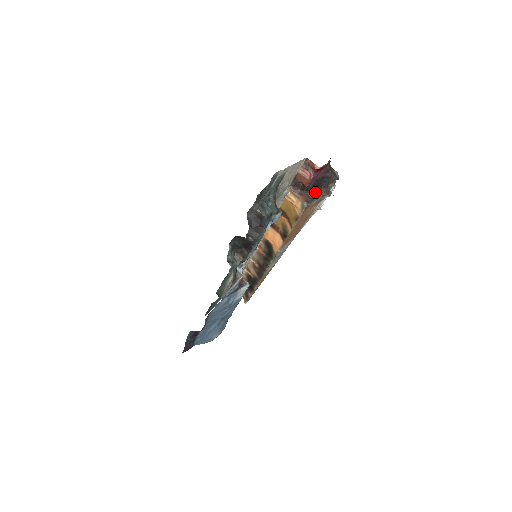
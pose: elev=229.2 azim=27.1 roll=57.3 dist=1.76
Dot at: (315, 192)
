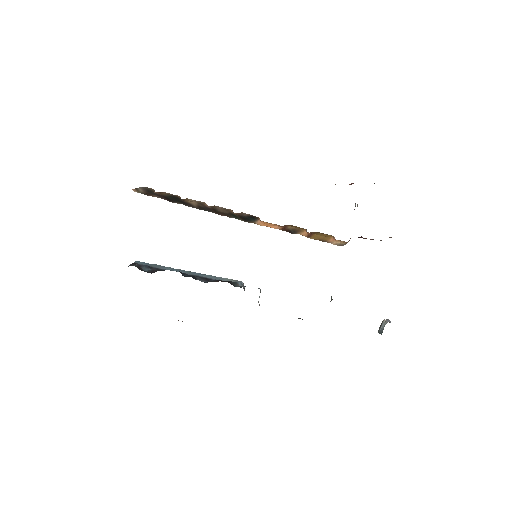
Dot at: occluded
